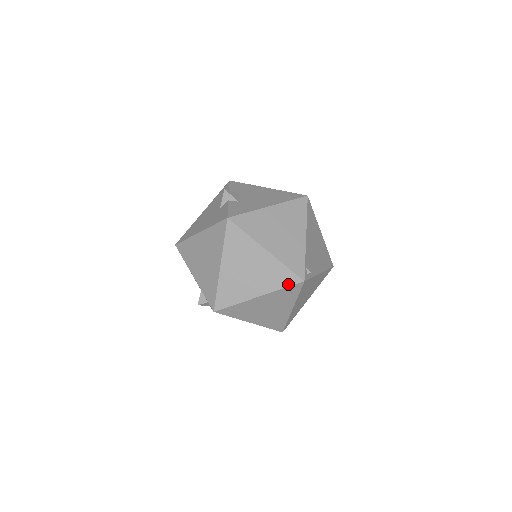
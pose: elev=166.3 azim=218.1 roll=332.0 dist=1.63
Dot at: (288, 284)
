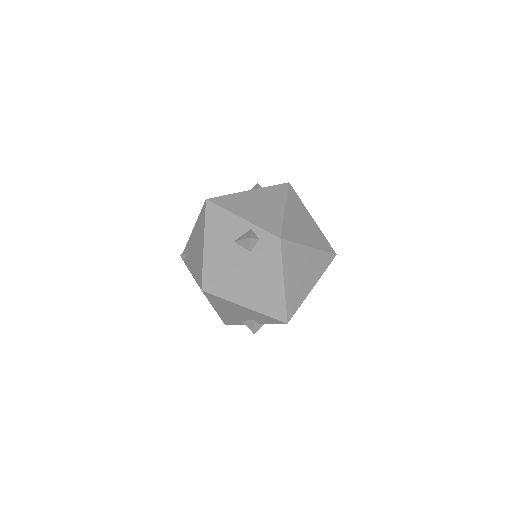
Dot at: (328, 250)
